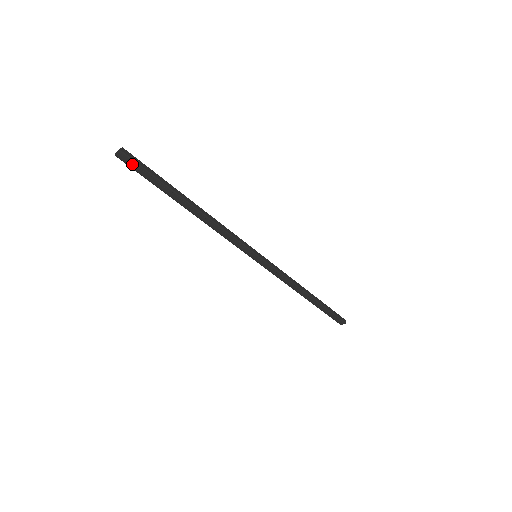
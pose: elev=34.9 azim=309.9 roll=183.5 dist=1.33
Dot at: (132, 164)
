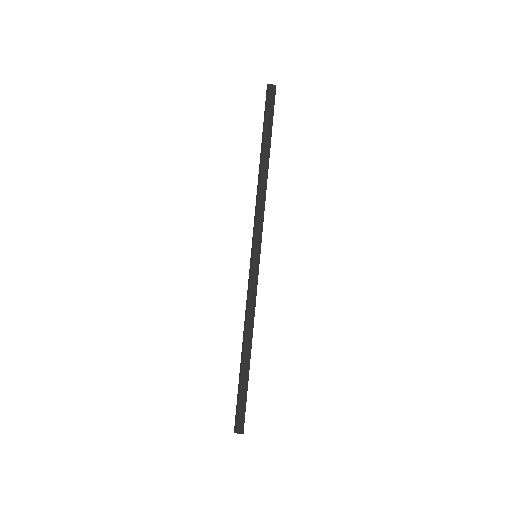
Dot at: (271, 98)
